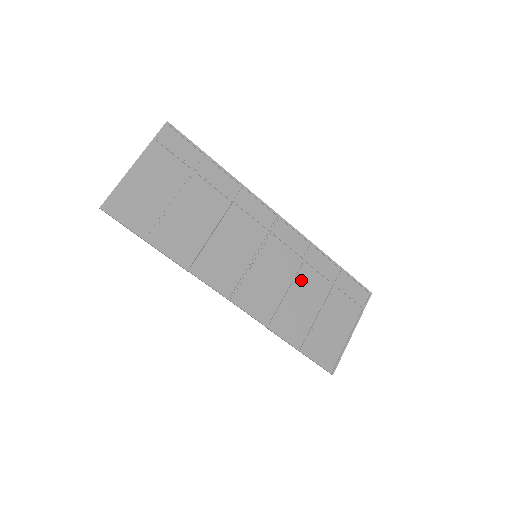
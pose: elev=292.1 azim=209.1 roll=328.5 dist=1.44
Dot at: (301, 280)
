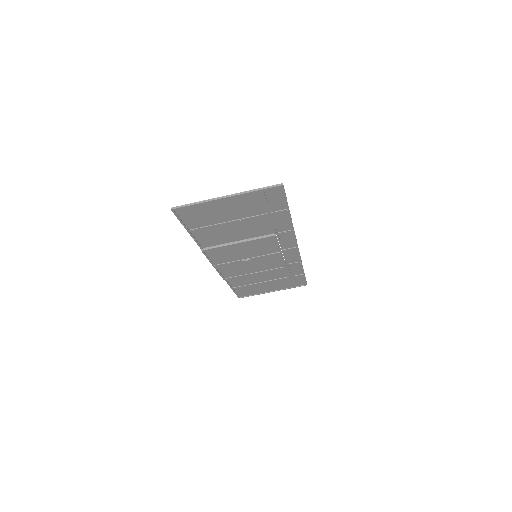
Dot at: (271, 270)
